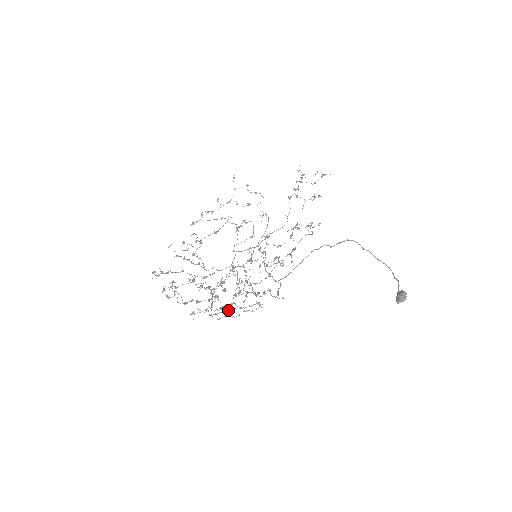
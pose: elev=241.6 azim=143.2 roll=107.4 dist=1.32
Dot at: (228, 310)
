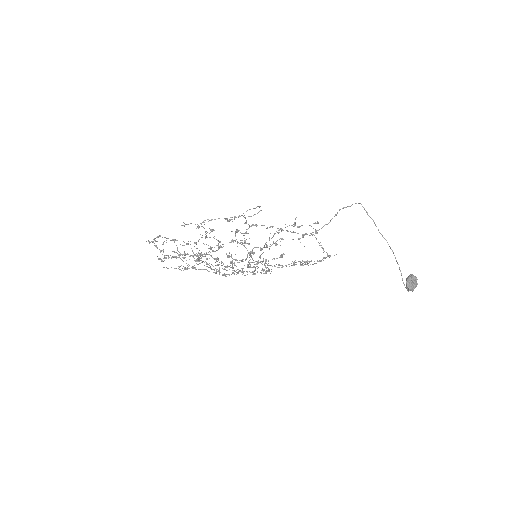
Dot at: (218, 248)
